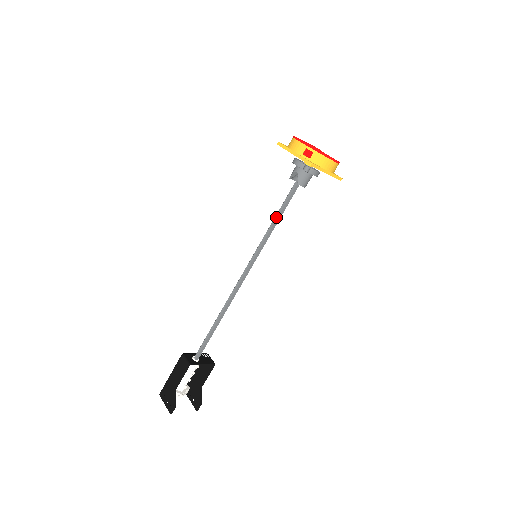
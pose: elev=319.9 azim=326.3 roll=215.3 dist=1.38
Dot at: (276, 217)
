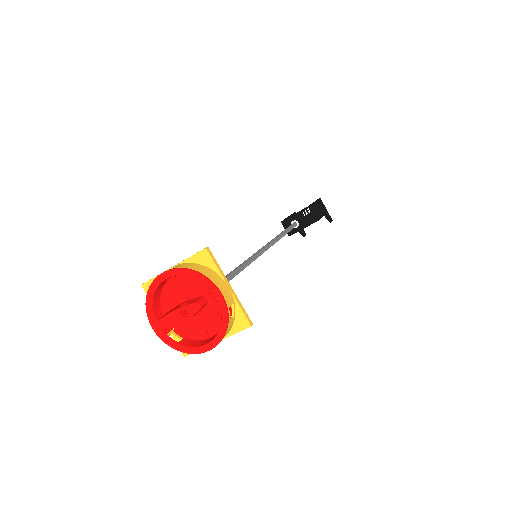
Dot at: occluded
